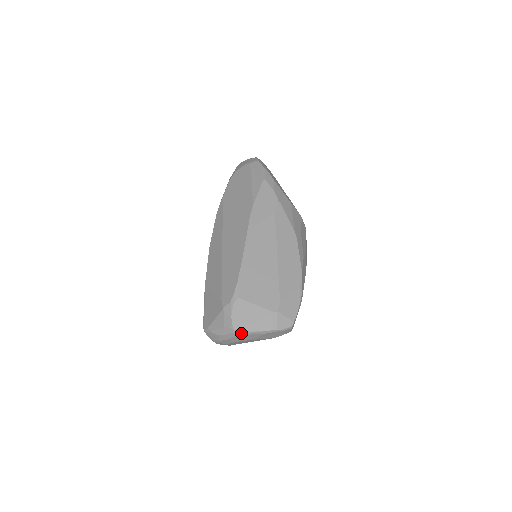
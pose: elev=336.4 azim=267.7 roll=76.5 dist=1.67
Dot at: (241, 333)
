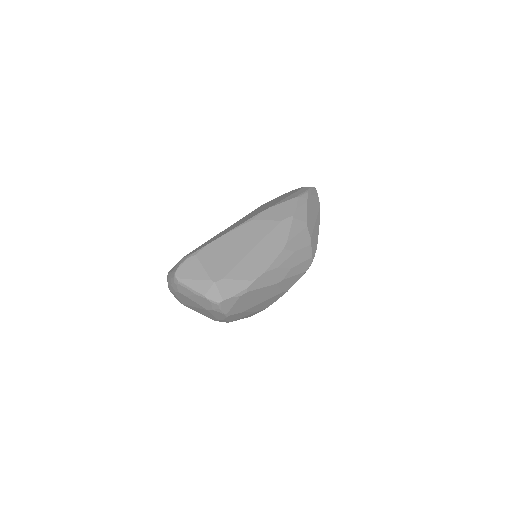
Dot at: (177, 280)
